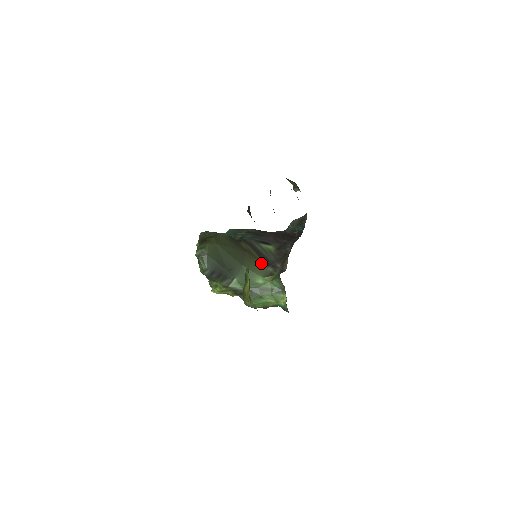
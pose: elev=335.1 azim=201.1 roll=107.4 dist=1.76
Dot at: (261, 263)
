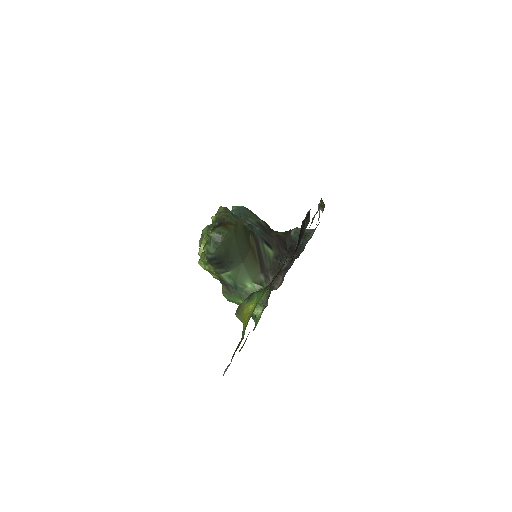
Dot at: (258, 267)
